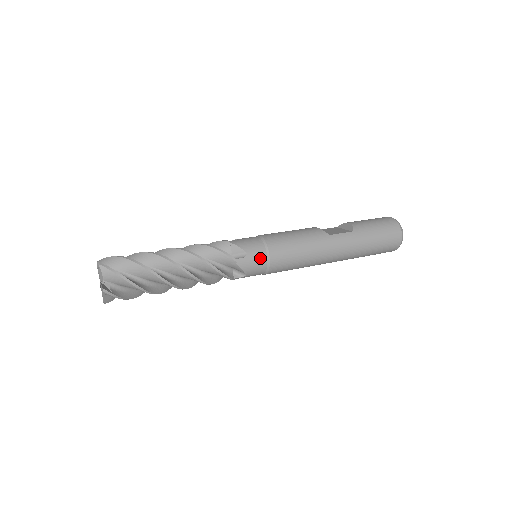
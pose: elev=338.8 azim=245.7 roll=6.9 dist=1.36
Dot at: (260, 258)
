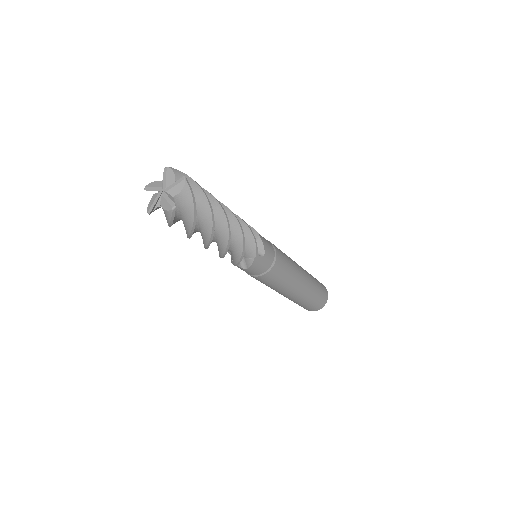
Dot at: (269, 243)
